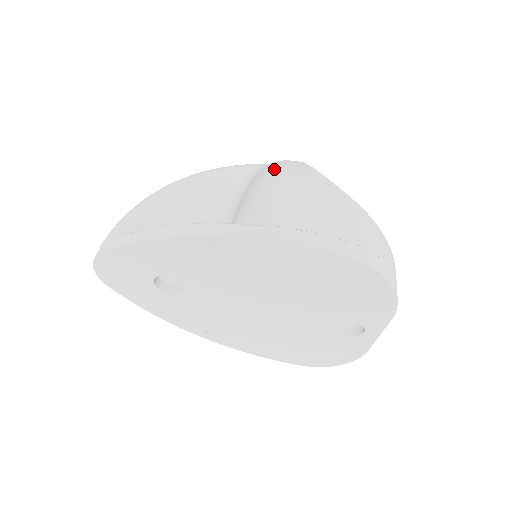
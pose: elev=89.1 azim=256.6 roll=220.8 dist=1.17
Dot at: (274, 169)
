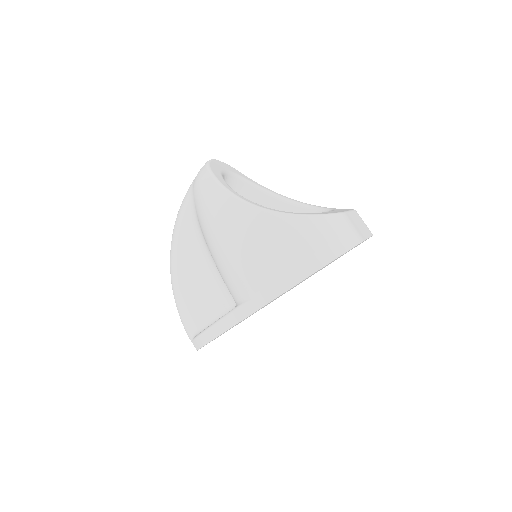
Dot at: (203, 220)
